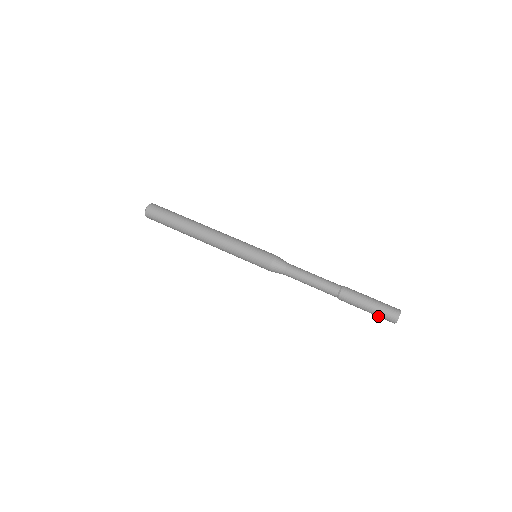
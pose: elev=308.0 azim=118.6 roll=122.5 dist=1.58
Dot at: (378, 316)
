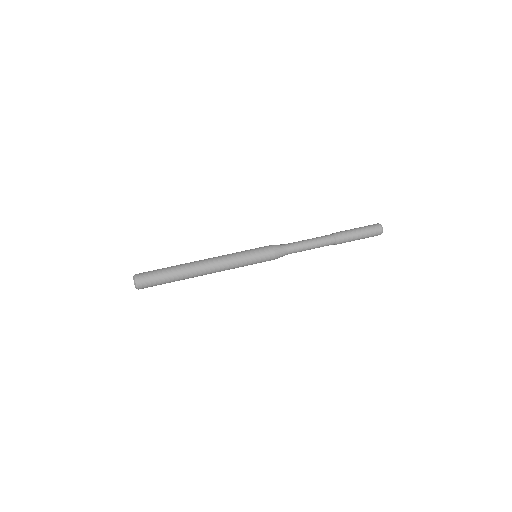
Dot at: (367, 237)
